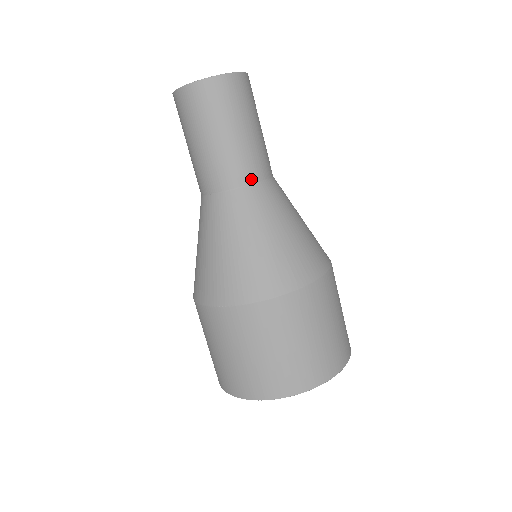
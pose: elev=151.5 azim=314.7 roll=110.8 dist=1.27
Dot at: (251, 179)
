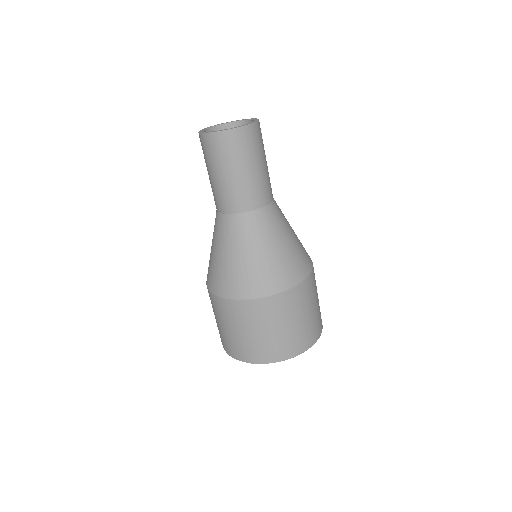
Dot at: (250, 207)
